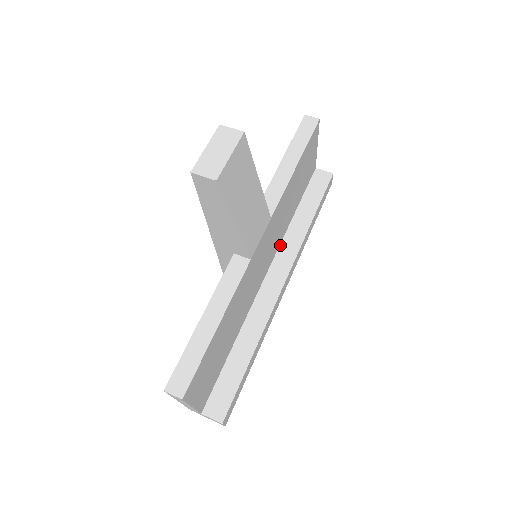
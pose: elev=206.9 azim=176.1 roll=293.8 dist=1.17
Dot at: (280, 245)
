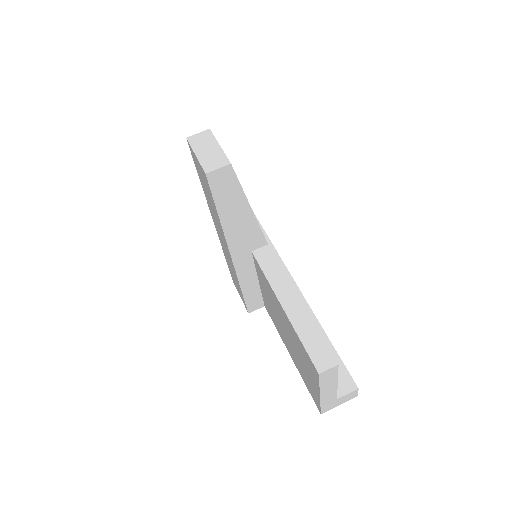
Dot at: occluded
